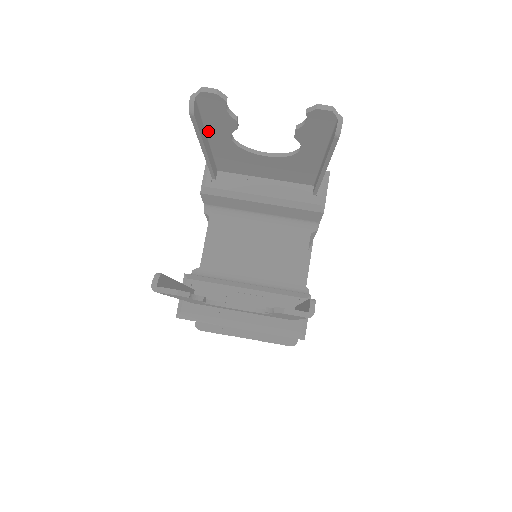
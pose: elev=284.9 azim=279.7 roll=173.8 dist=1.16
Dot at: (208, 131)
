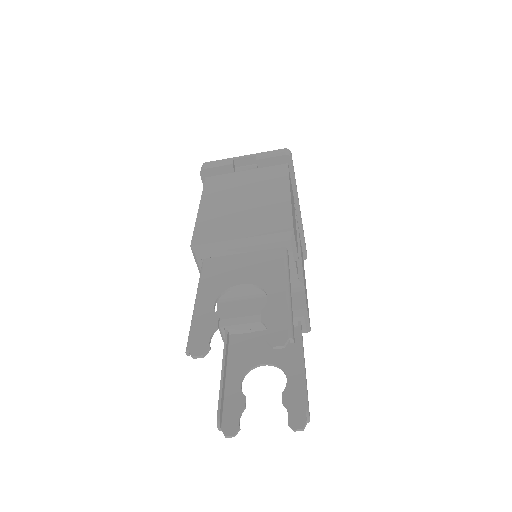
Dot at: (198, 313)
